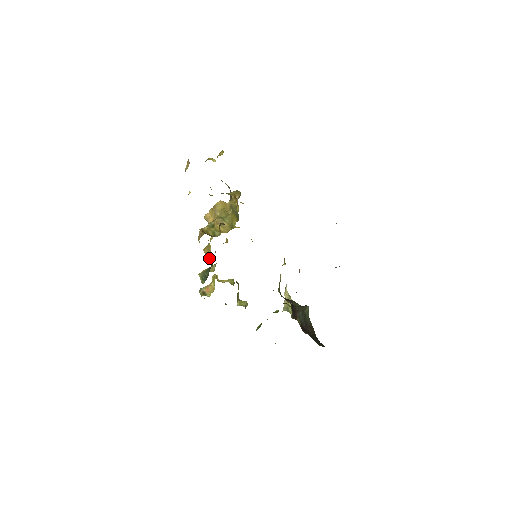
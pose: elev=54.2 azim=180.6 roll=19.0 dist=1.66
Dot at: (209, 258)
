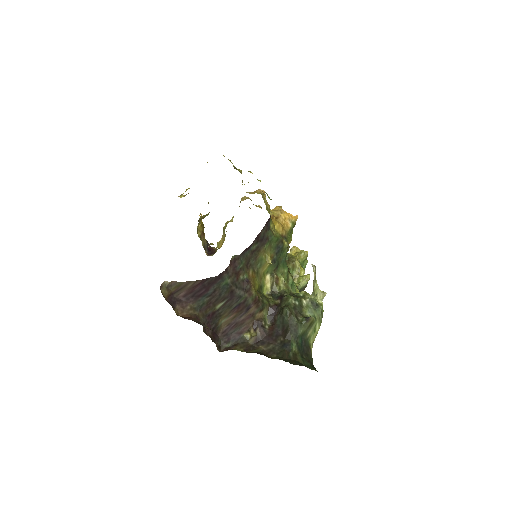
Dot at: occluded
